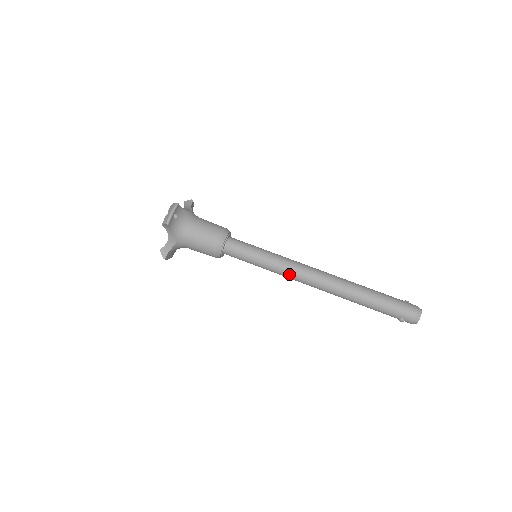
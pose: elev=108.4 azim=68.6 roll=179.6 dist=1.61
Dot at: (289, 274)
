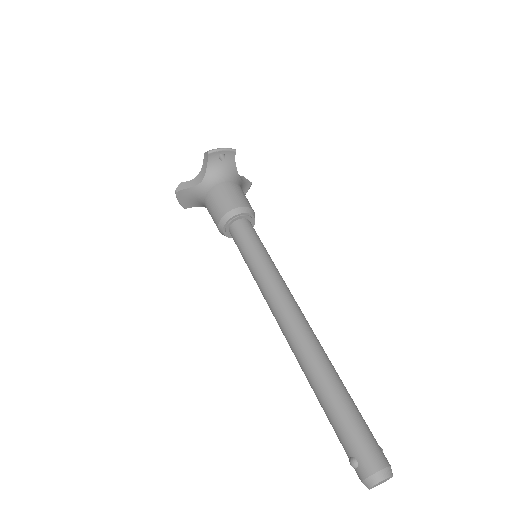
Dot at: (270, 292)
